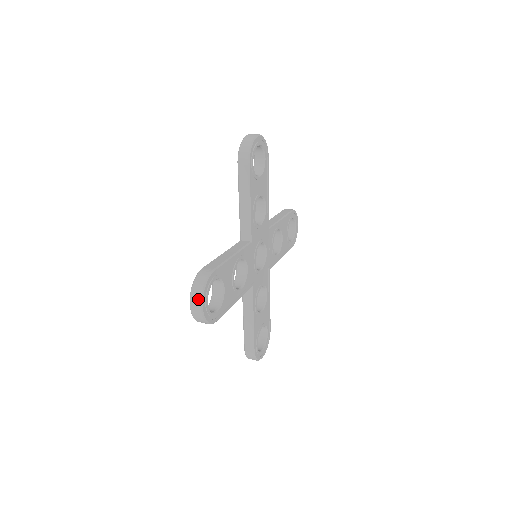
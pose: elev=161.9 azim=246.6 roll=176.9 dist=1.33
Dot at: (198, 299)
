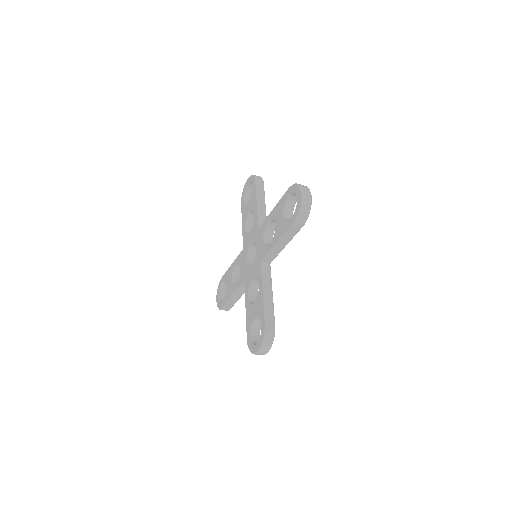
Dot at: (307, 189)
